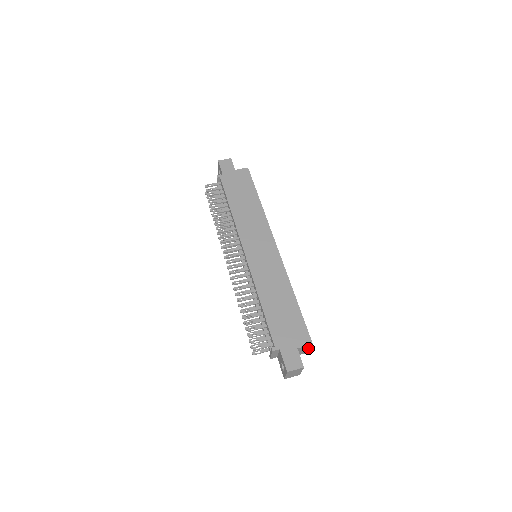
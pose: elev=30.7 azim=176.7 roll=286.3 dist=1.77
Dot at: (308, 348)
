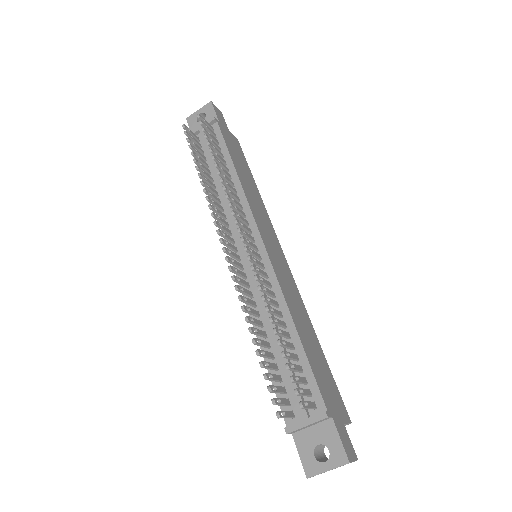
Dot at: occluded
